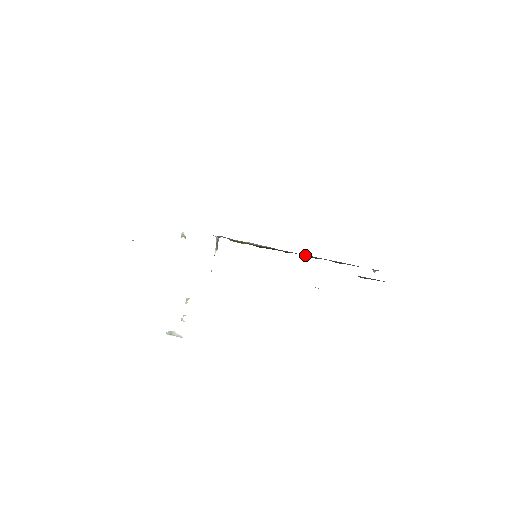
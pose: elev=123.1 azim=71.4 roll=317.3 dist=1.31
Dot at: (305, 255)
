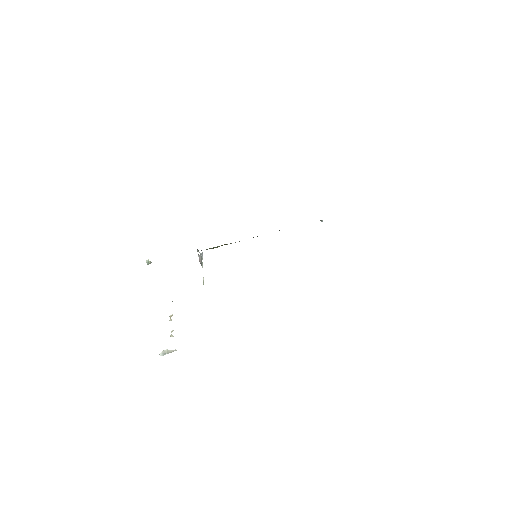
Dot at: occluded
